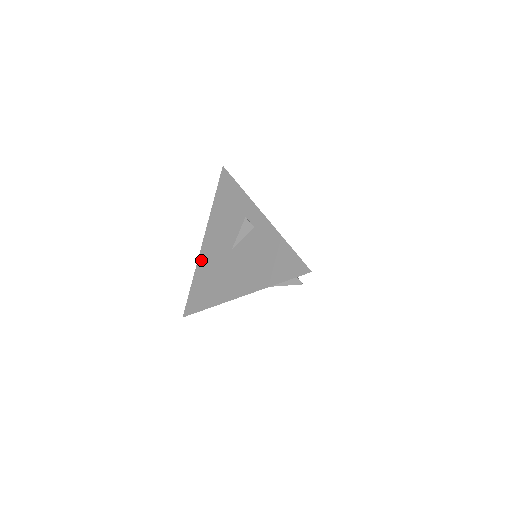
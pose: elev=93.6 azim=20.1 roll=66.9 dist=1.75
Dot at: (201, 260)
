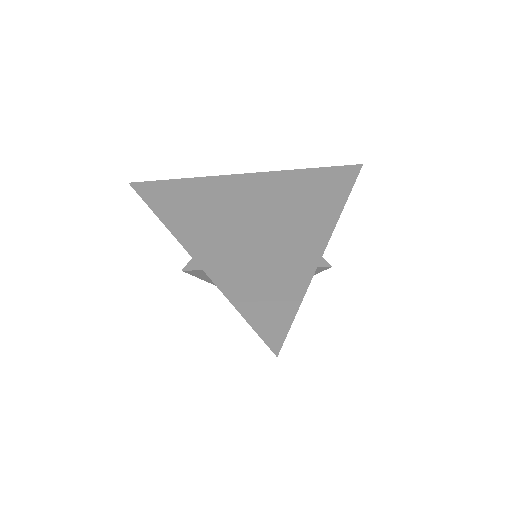
Dot at: occluded
